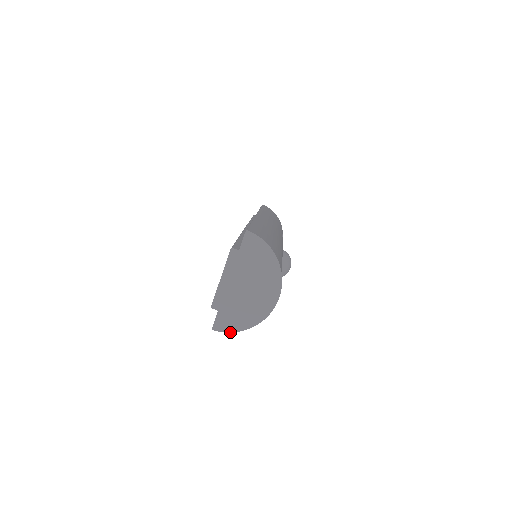
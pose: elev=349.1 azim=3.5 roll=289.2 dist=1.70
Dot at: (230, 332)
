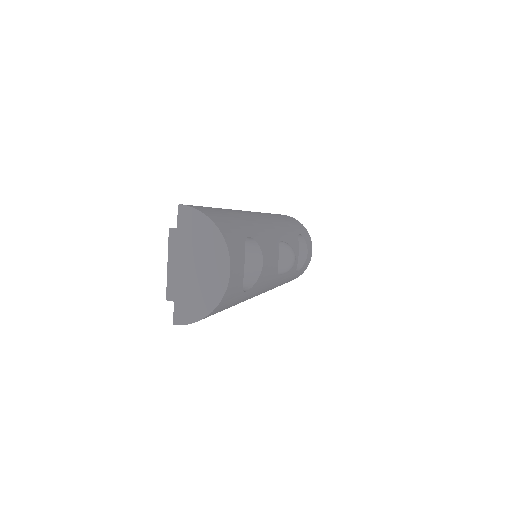
Dot at: (191, 323)
